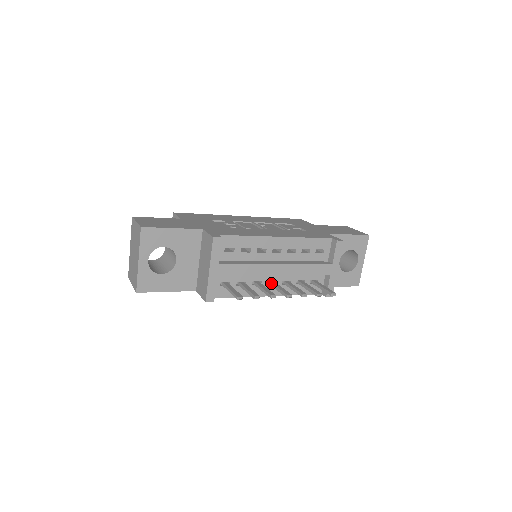
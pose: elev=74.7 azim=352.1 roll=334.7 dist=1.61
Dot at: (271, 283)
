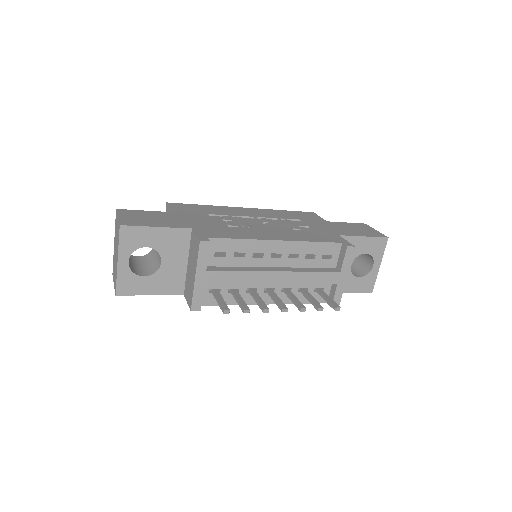
Dot at: (268, 291)
